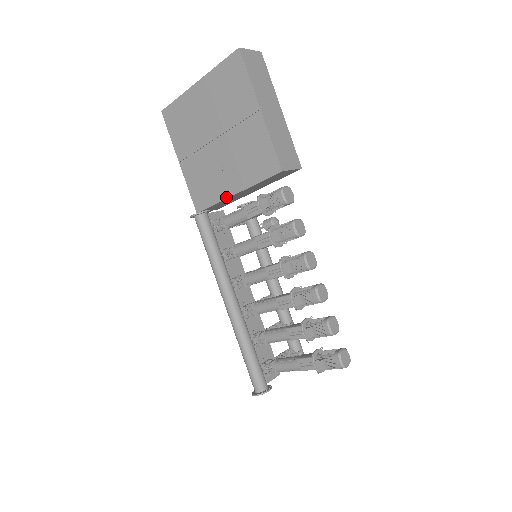
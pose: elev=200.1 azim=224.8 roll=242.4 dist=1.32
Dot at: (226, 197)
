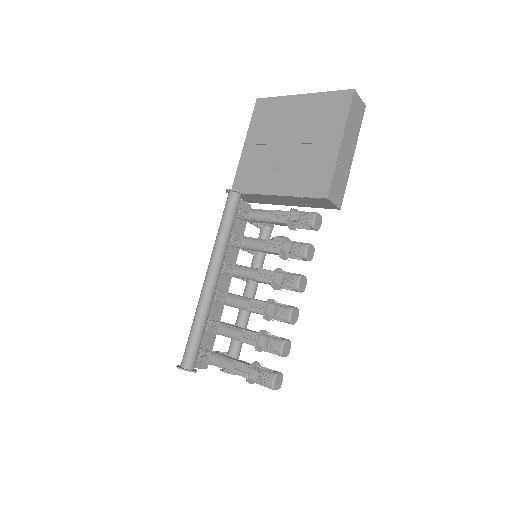
Dot at: (266, 193)
